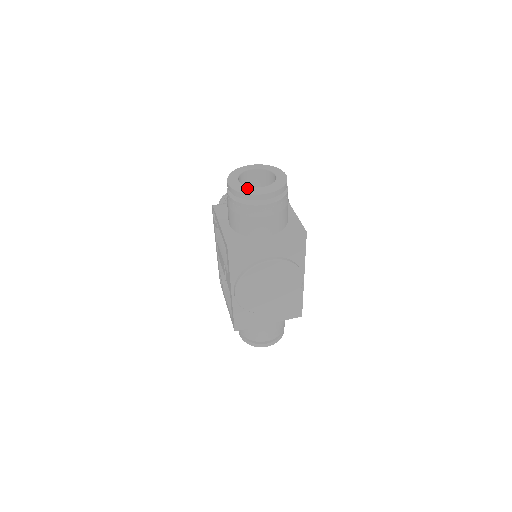
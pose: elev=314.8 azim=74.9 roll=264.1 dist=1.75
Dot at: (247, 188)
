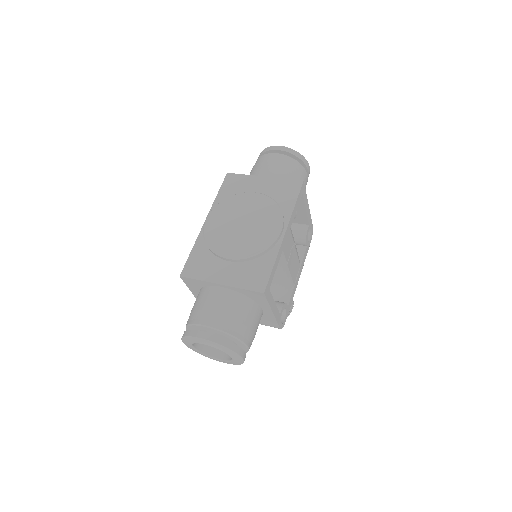
Dot at: occluded
